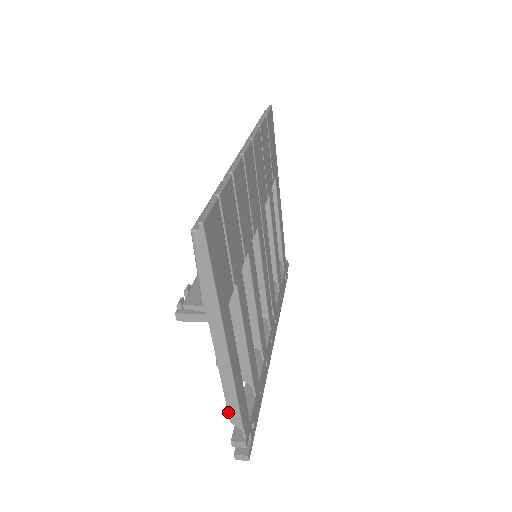
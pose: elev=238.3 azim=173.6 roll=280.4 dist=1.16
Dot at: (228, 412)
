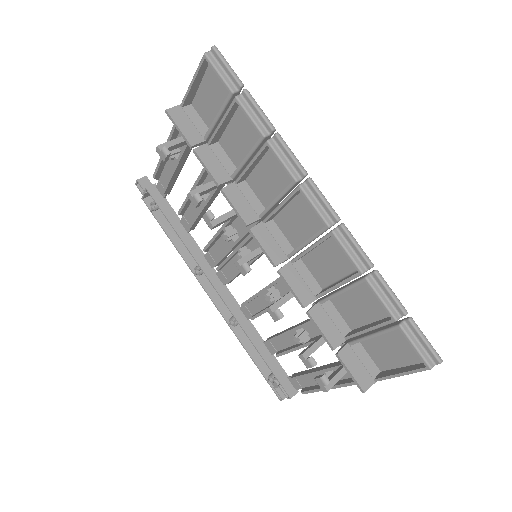
Dot at: occluded
